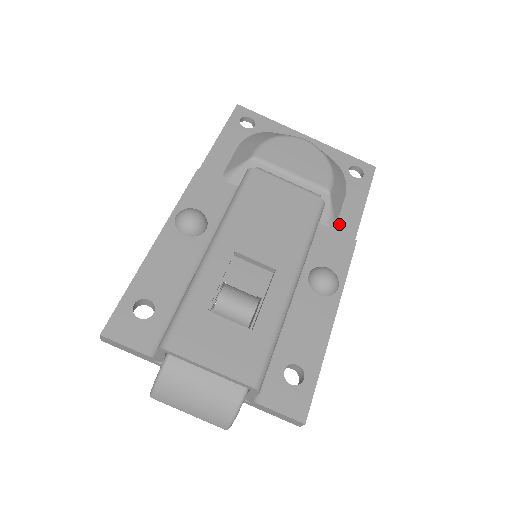
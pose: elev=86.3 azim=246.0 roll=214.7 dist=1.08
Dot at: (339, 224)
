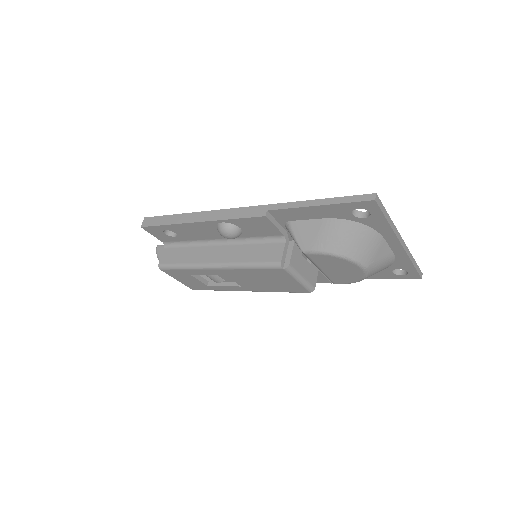
Dot at: occluded
